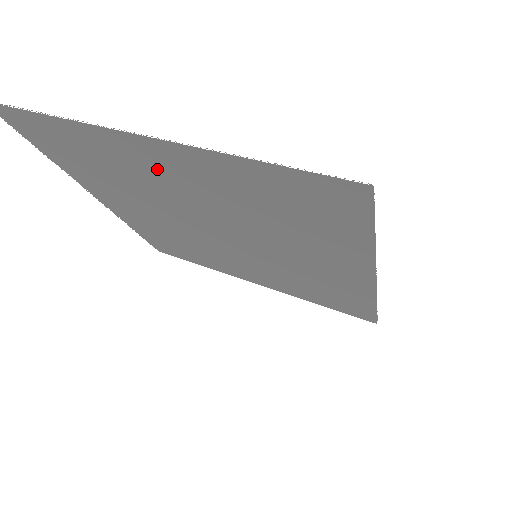
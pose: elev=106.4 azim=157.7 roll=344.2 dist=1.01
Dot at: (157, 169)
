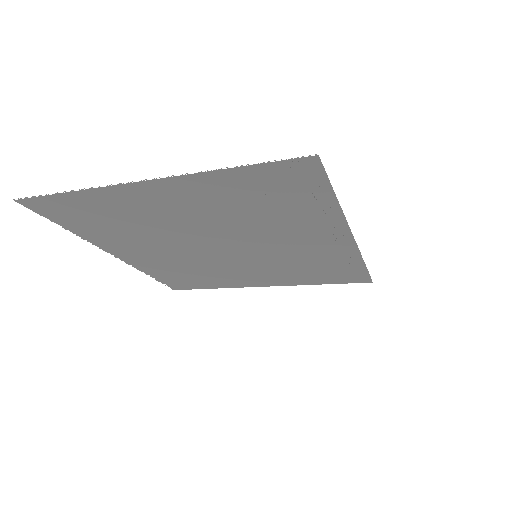
Dot at: occluded
